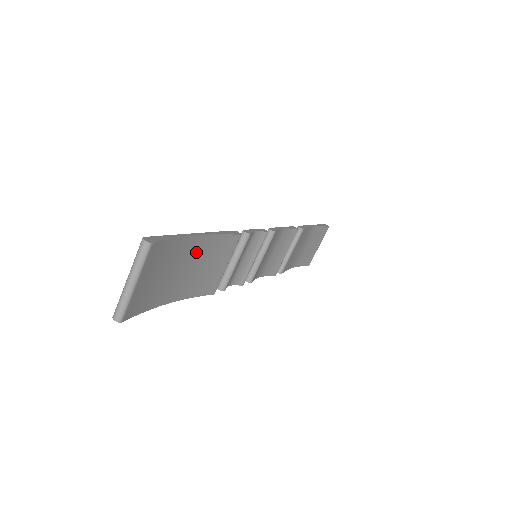
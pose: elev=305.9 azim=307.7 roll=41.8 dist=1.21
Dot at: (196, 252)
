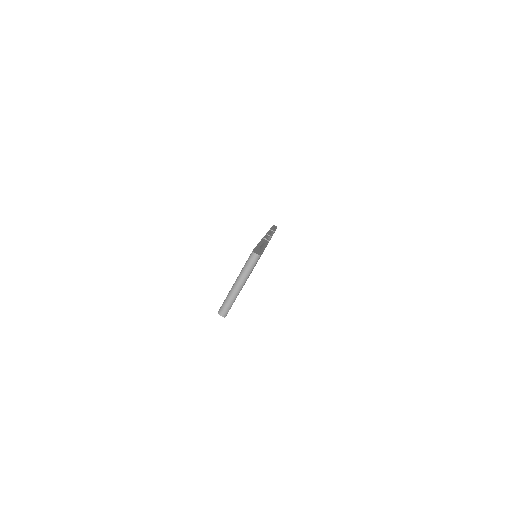
Dot at: occluded
